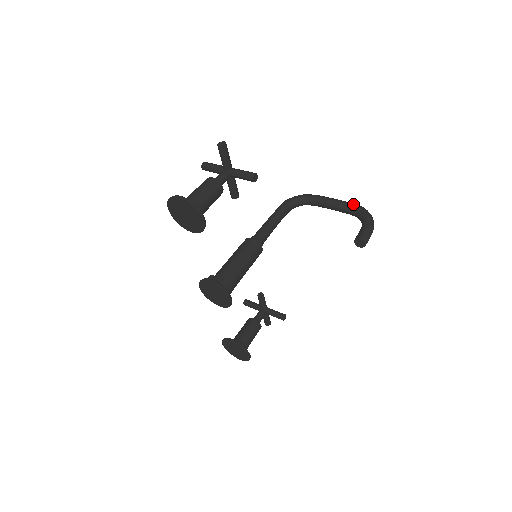
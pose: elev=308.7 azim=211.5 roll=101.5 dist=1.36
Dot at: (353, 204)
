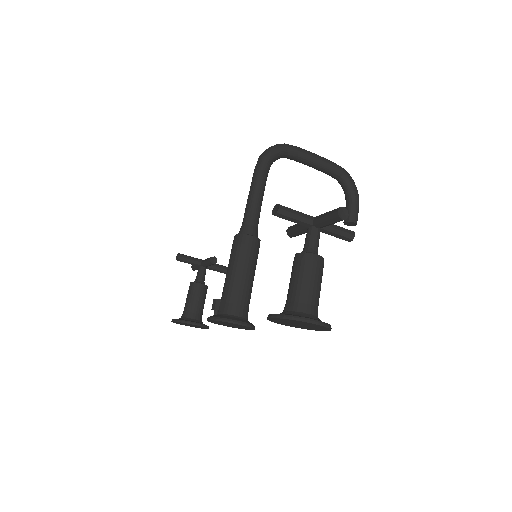
Dot at: (338, 167)
